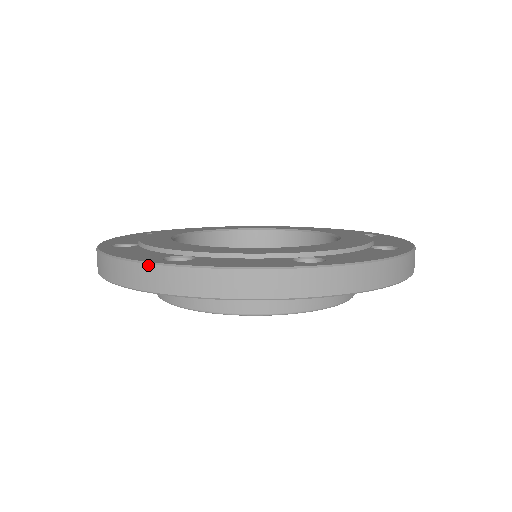
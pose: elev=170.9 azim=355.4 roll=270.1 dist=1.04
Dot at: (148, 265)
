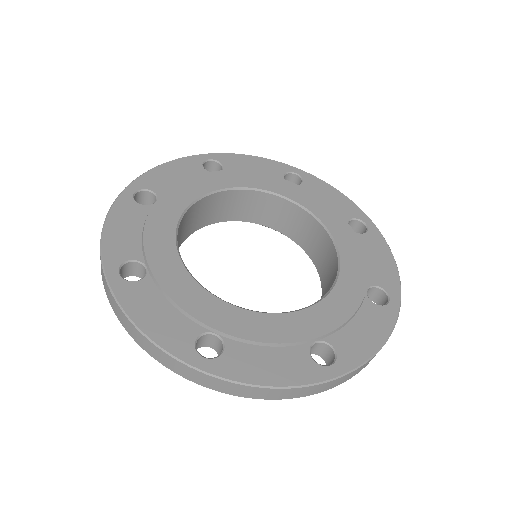
Dot at: (328, 383)
